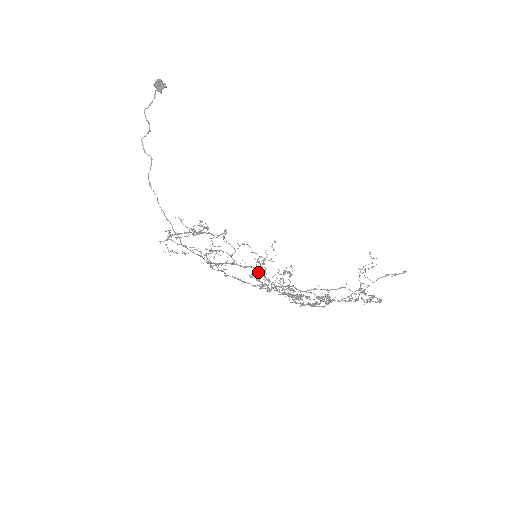
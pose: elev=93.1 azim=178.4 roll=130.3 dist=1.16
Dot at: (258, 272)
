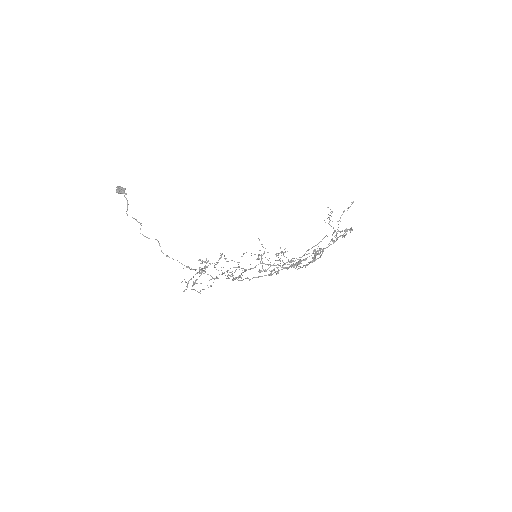
Dot at: (262, 266)
